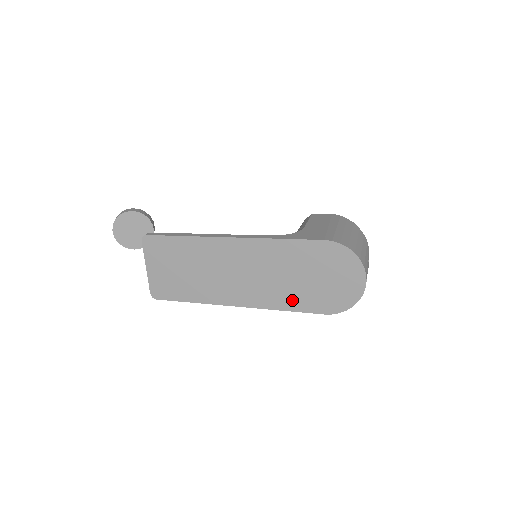
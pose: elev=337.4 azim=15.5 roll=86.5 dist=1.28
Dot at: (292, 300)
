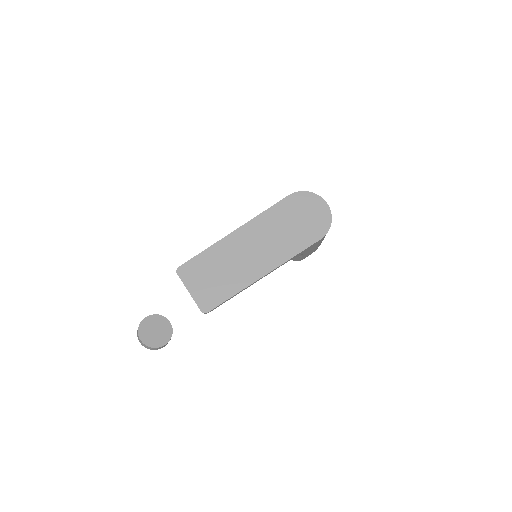
Dot at: (296, 244)
